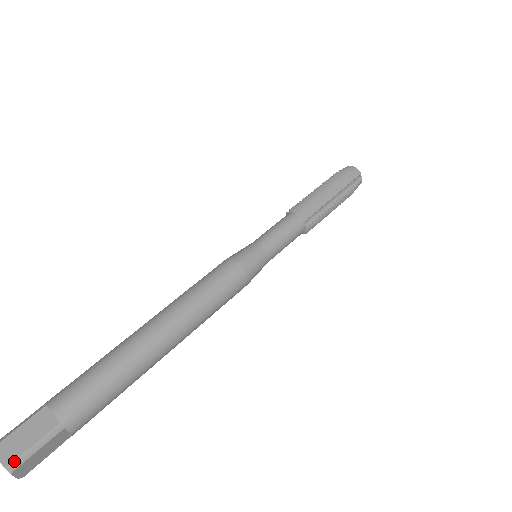
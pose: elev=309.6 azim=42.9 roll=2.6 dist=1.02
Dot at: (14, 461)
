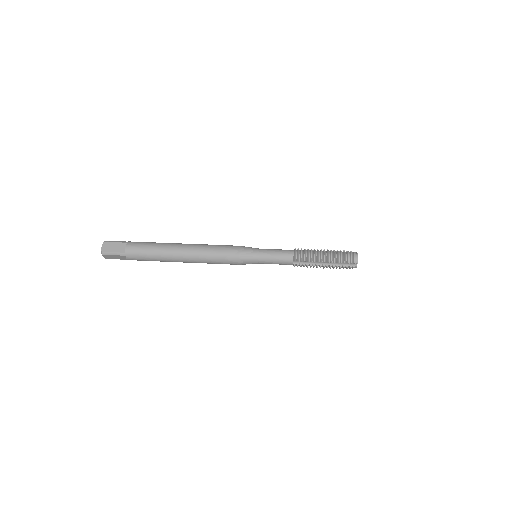
Dot at: (104, 252)
